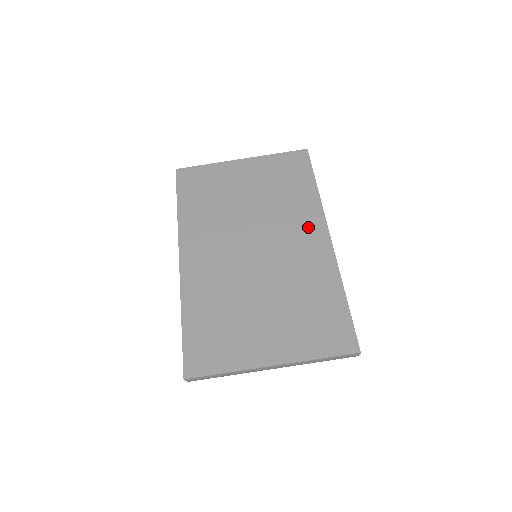
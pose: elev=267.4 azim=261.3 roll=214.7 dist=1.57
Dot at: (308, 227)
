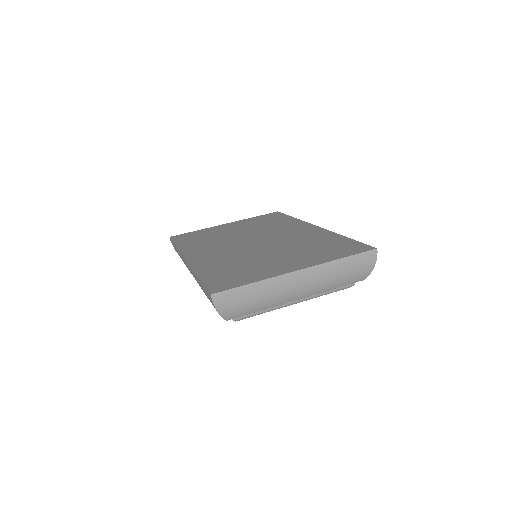
Dot at: (296, 227)
